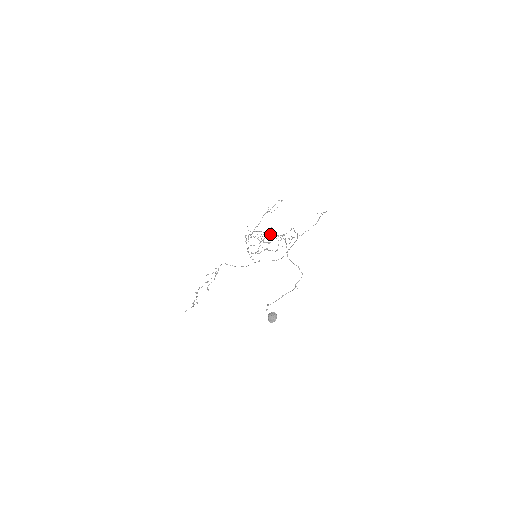
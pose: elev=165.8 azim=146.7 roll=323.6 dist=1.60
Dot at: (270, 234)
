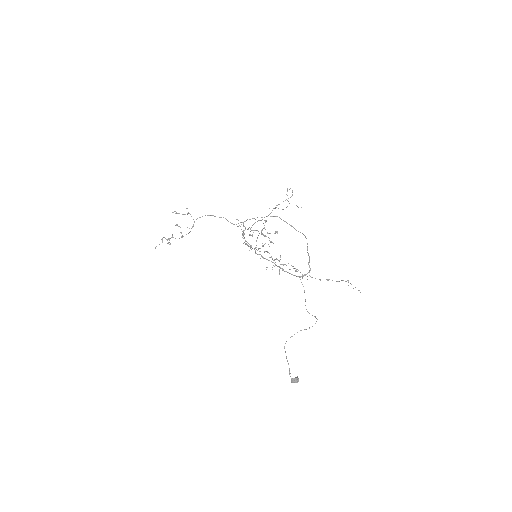
Dot at: occluded
